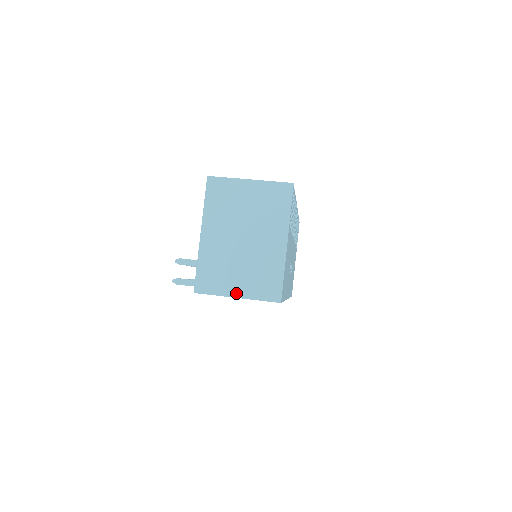
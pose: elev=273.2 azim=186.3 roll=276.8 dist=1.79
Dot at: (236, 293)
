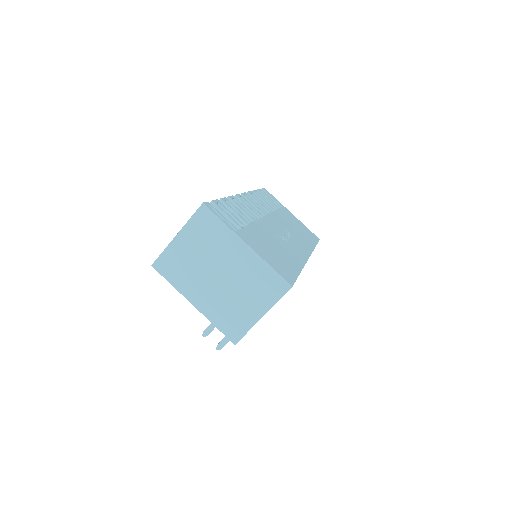
Dot at: (259, 314)
